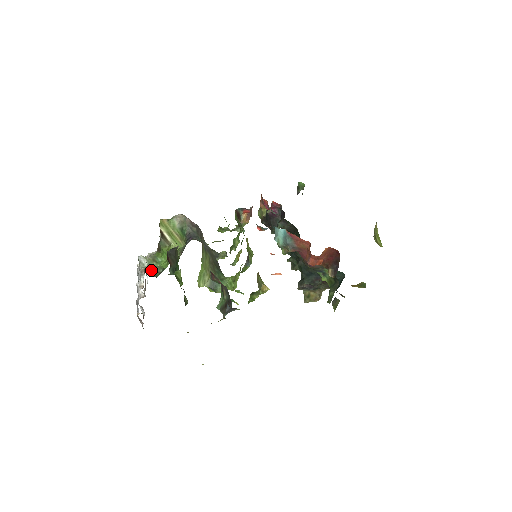
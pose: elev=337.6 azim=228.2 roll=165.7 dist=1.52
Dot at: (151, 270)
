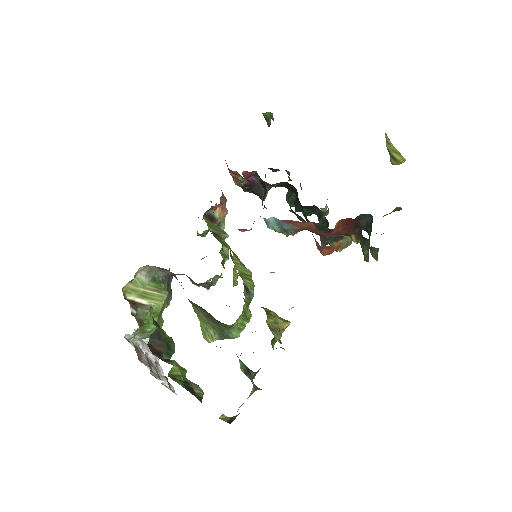
Dot at: occluded
